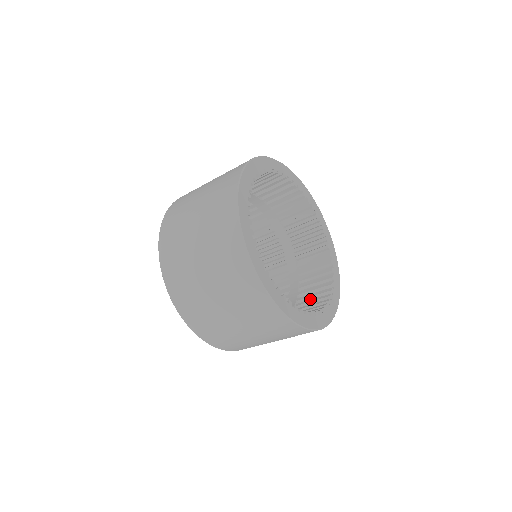
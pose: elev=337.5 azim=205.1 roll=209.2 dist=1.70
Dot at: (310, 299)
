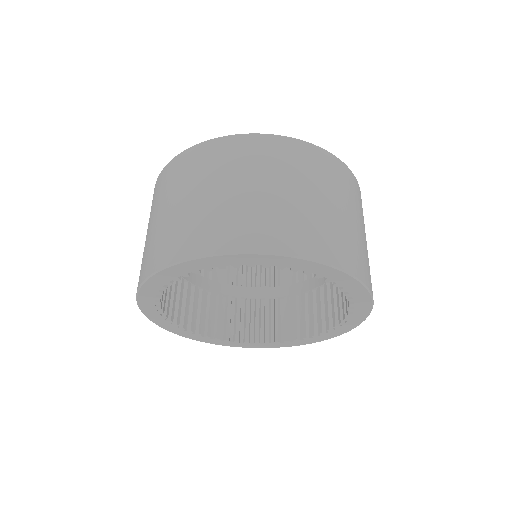
Dot at: occluded
